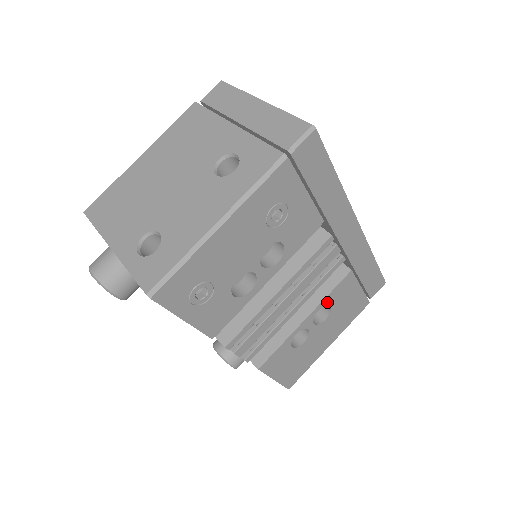
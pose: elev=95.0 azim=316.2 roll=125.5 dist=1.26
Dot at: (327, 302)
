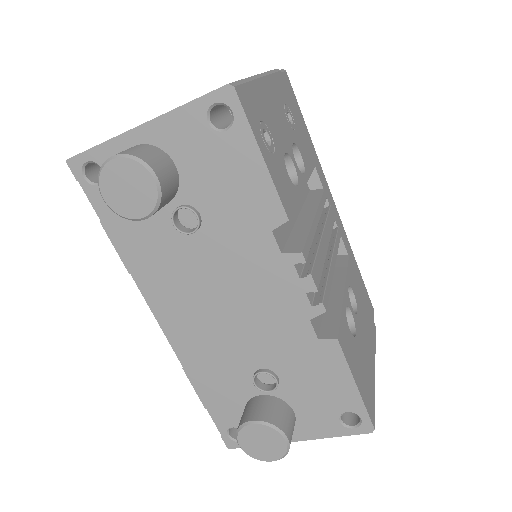
Dot at: (349, 283)
